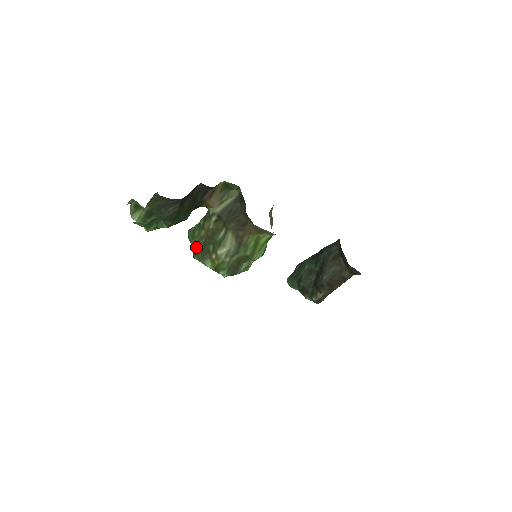
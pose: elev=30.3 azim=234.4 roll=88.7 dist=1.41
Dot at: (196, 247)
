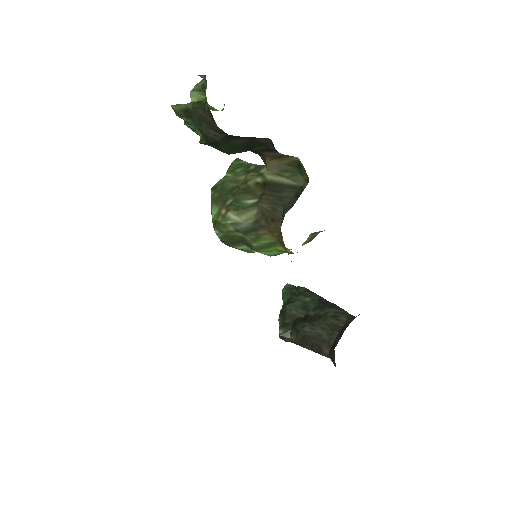
Dot at: (222, 183)
